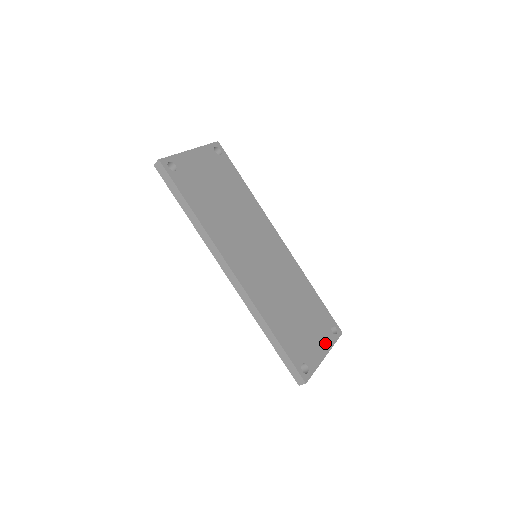
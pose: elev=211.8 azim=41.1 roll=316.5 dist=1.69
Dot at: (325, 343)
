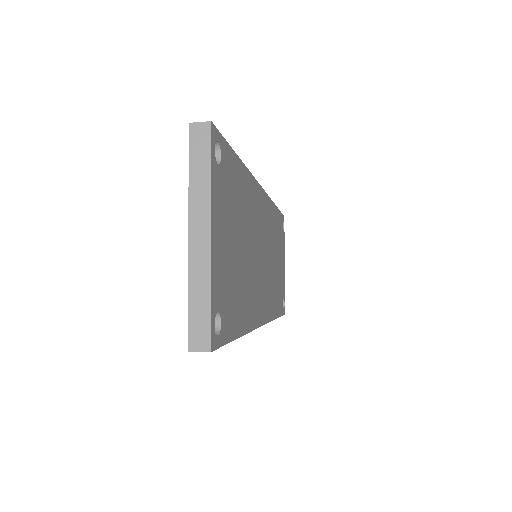
Dot at: (283, 253)
